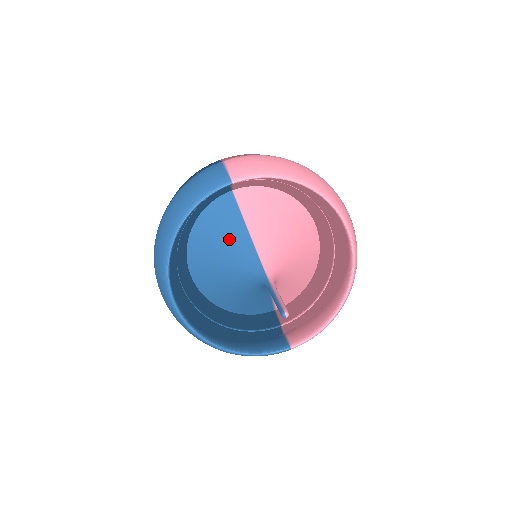
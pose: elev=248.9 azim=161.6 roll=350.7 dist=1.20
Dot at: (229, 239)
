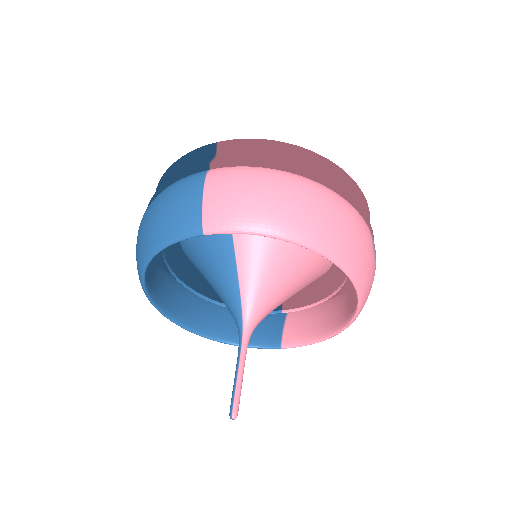
Dot at: (215, 259)
